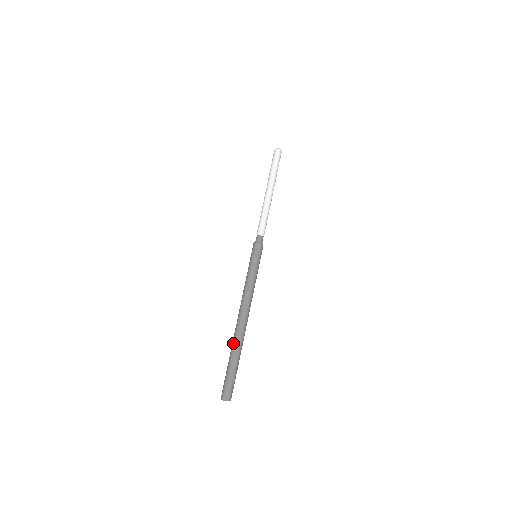
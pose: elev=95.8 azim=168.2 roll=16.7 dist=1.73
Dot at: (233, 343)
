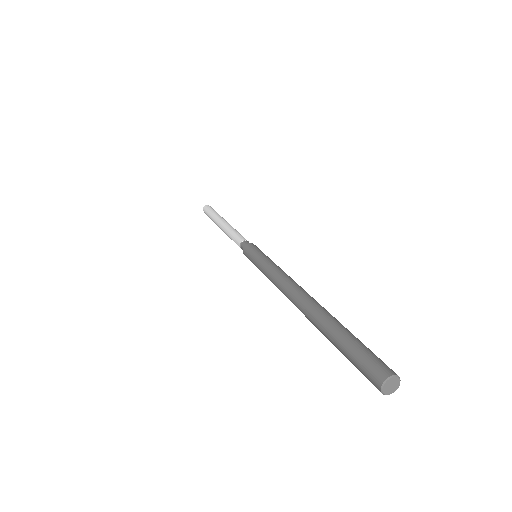
Dot at: (314, 321)
